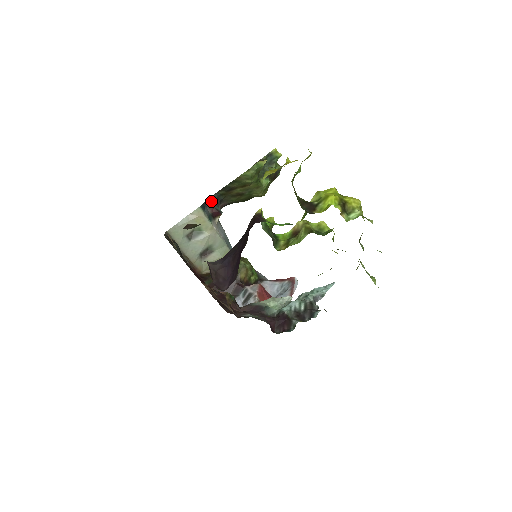
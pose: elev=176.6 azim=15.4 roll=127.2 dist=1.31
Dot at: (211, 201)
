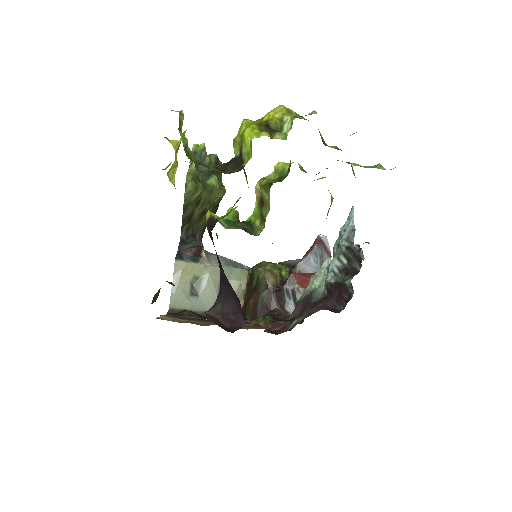
Dot at: (183, 244)
